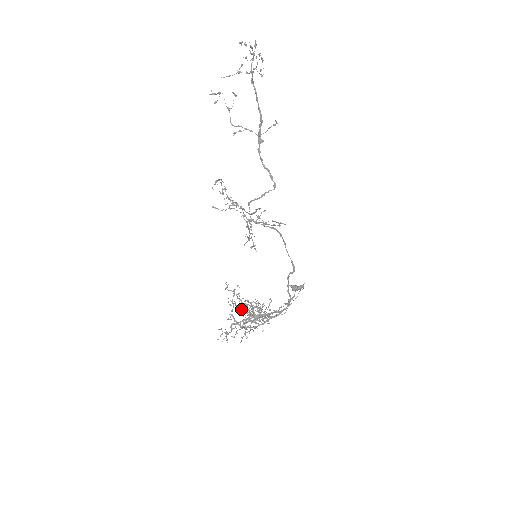
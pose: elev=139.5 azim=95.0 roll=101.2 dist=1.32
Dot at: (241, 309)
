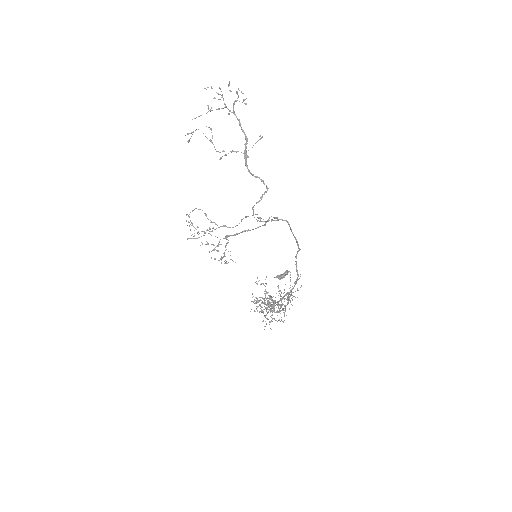
Dot at: (250, 311)
